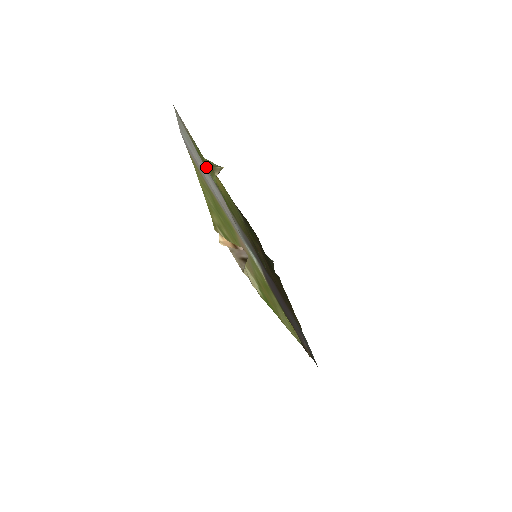
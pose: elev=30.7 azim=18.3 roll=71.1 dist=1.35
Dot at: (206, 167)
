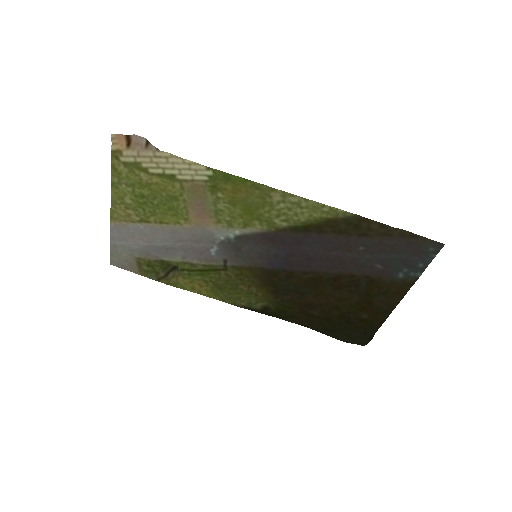
Dot at: (160, 262)
